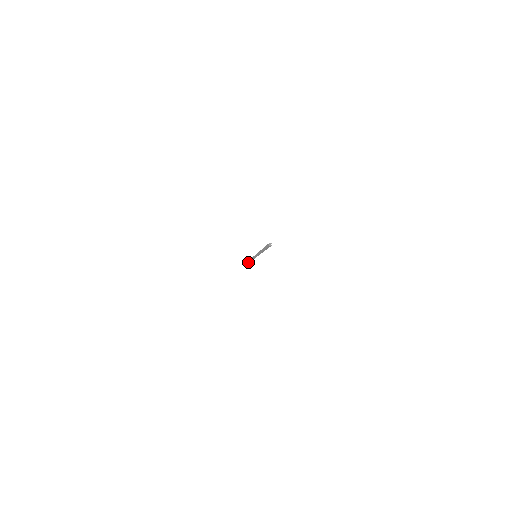
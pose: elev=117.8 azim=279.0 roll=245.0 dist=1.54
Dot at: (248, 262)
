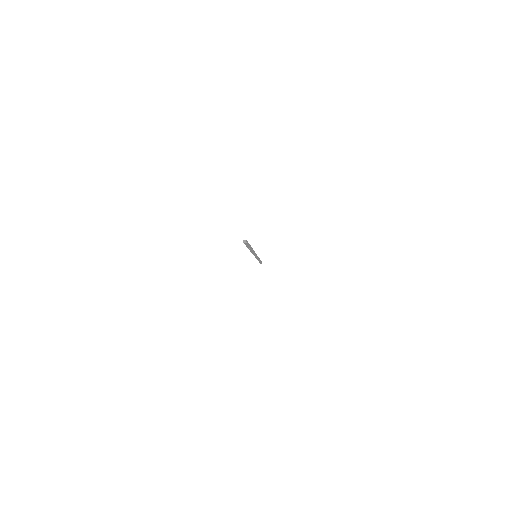
Dot at: occluded
